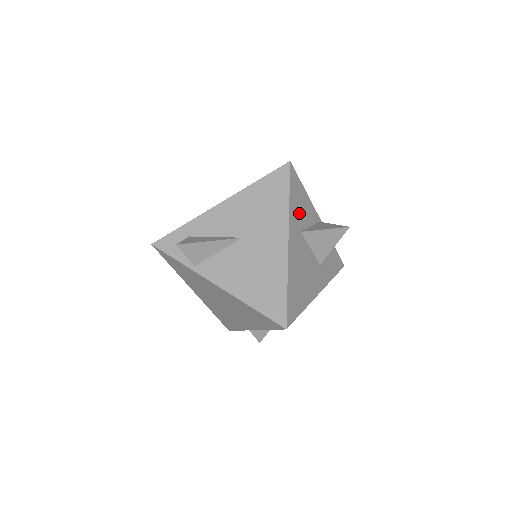
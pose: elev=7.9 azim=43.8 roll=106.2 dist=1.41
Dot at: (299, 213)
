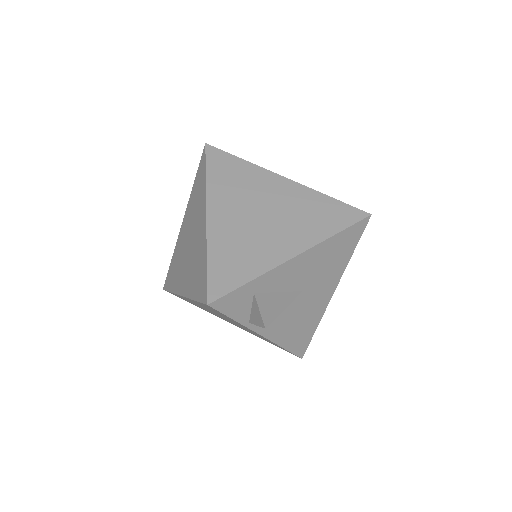
Dot at: occluded
